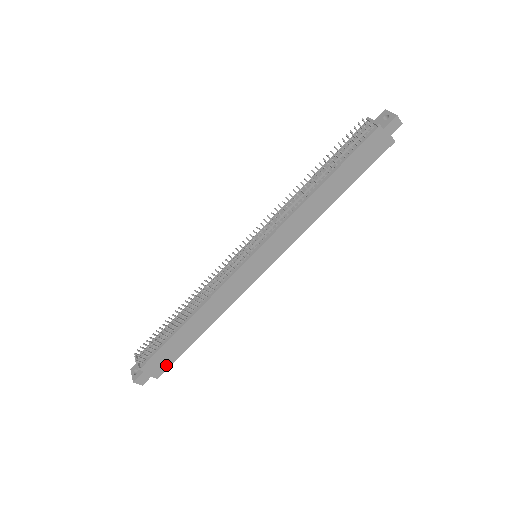
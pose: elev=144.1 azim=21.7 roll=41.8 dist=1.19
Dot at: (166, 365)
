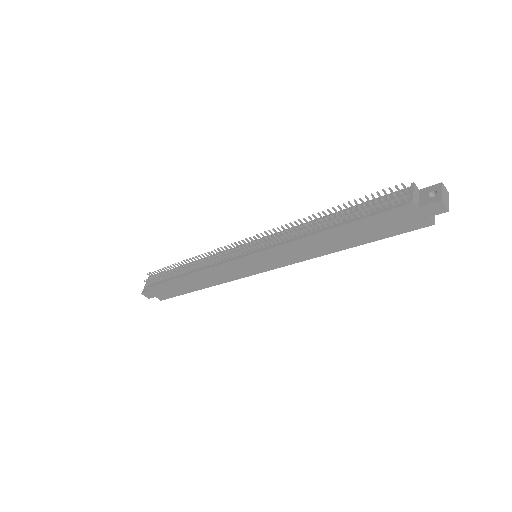
Dot at: (168, 295)
